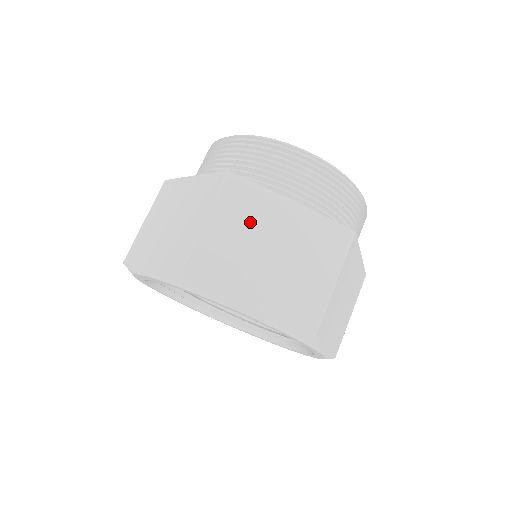
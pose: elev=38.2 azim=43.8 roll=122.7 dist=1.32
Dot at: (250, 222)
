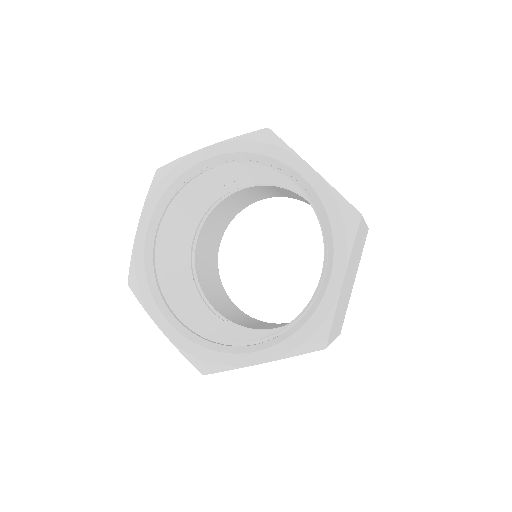
Dot at: occluded
